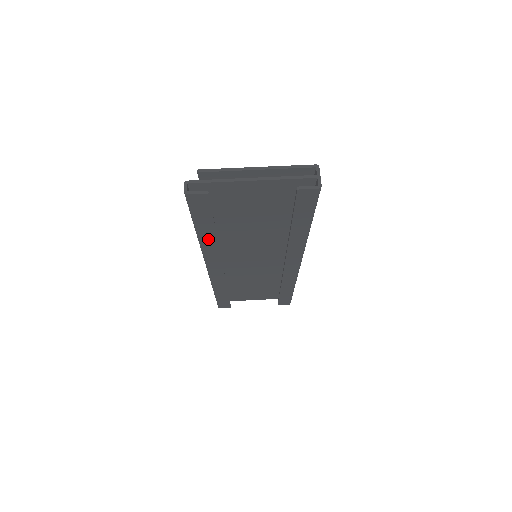
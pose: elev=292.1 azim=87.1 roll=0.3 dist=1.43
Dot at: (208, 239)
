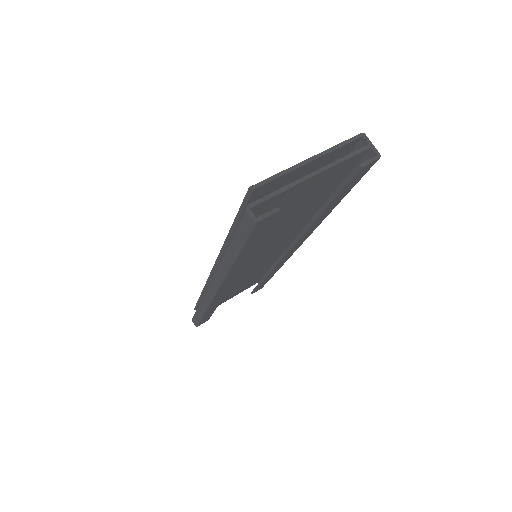
Dot at: (240, 262)
